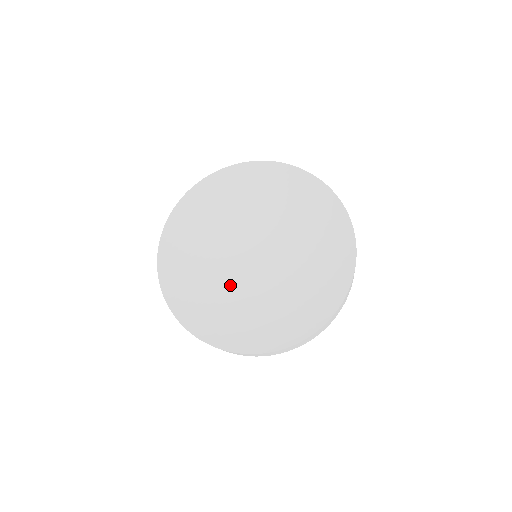
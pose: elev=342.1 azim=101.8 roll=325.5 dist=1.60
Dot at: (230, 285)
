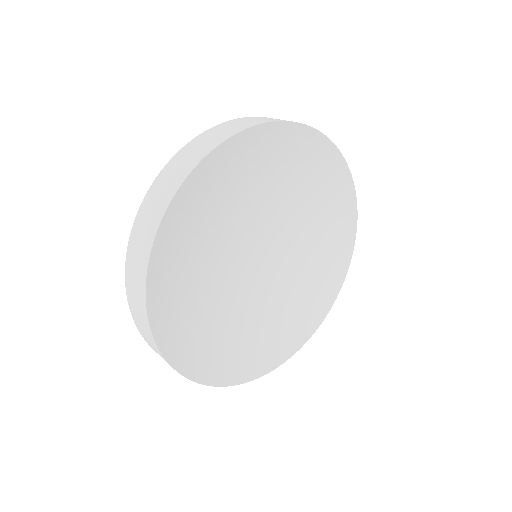
Dot at: (228, 301)
